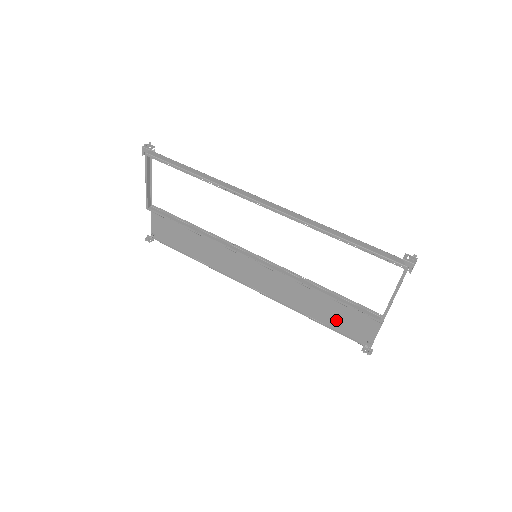
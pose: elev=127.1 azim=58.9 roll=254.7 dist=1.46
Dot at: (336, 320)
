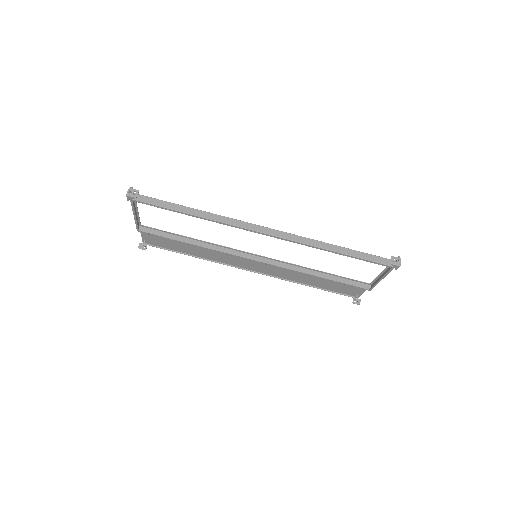
Dot at: (330, 286)
